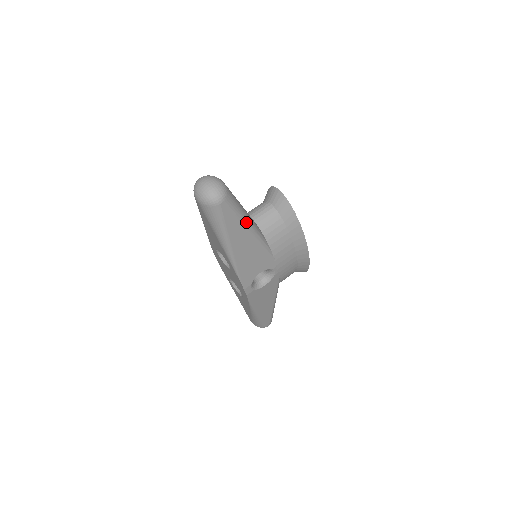
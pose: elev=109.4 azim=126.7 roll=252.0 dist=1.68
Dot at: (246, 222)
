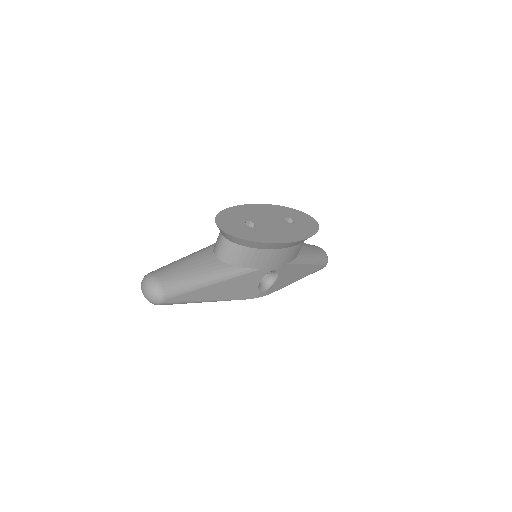
Dot at: (203, 284)
